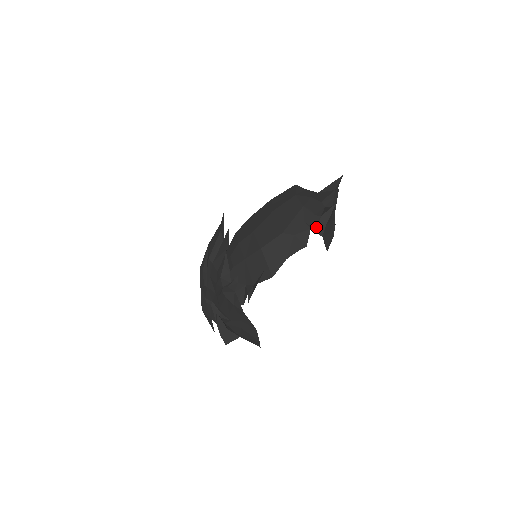
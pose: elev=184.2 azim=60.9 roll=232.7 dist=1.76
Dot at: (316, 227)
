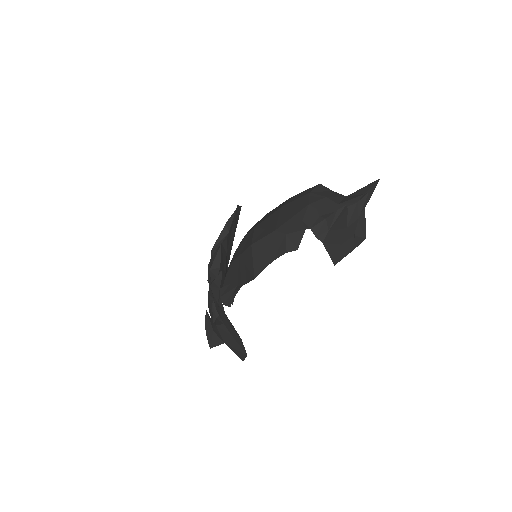
Dot at: (316, 230)
